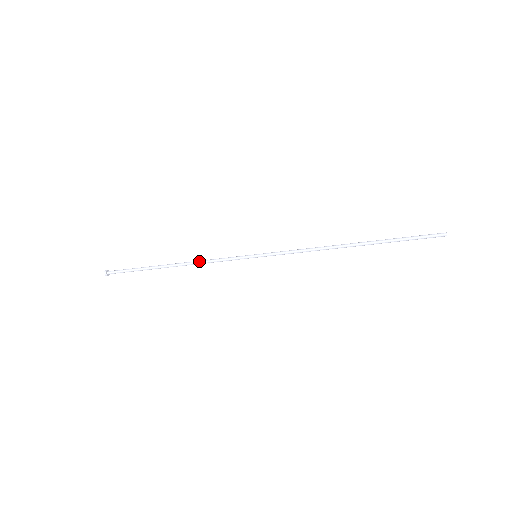
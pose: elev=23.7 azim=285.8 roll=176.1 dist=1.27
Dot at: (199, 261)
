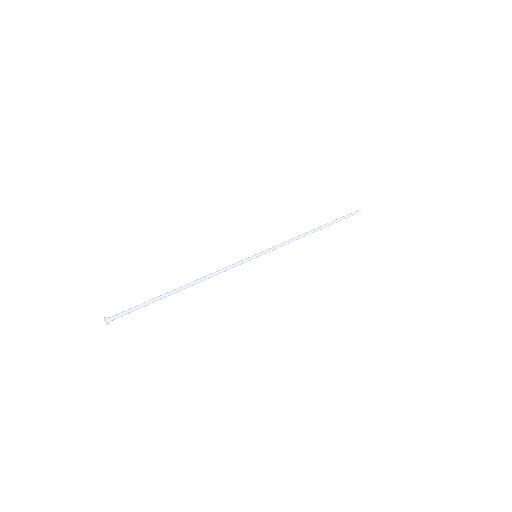
Dot at: (210, 274)
